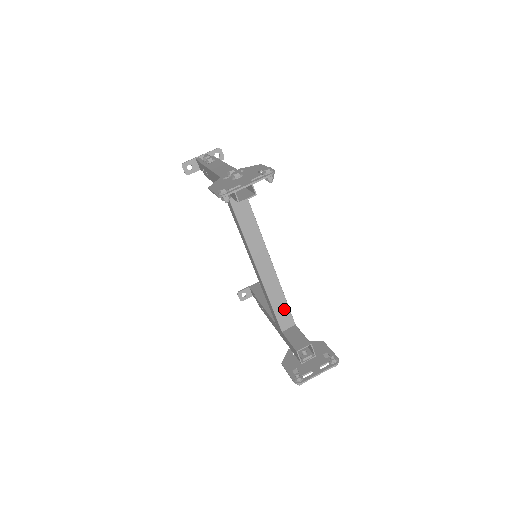
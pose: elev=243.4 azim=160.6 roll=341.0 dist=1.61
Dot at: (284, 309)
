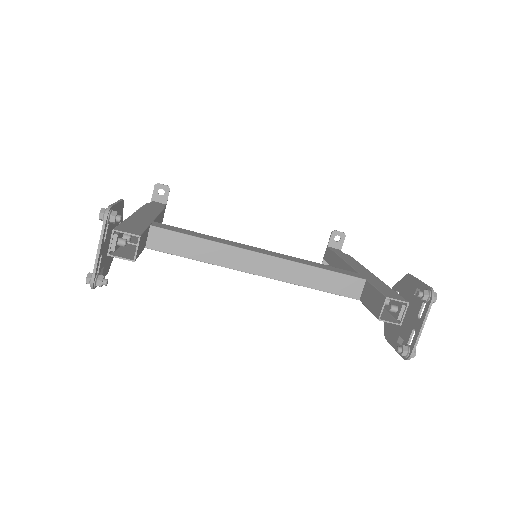
Dot at: (334, 279)
